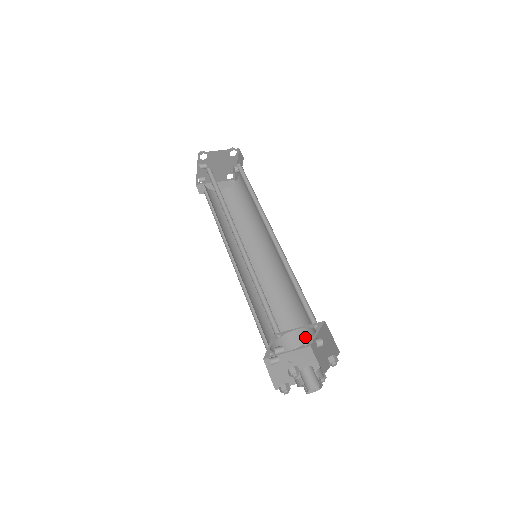
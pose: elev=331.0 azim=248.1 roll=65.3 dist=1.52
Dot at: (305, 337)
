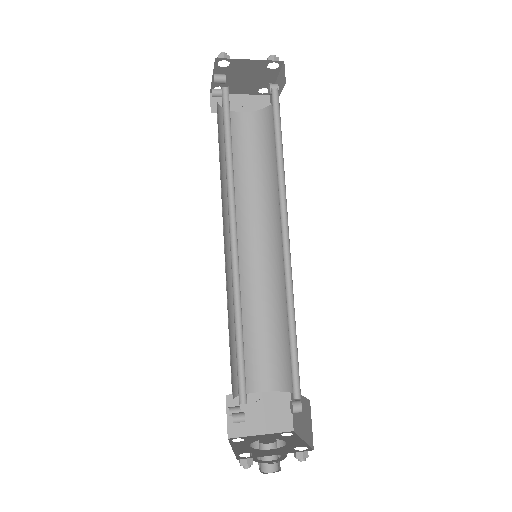
Dot at: (285, 384)
